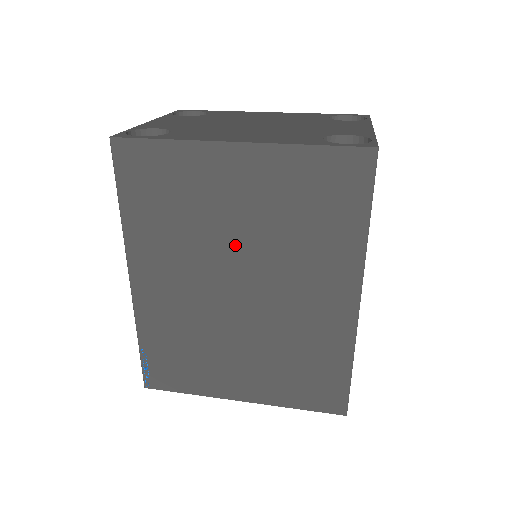
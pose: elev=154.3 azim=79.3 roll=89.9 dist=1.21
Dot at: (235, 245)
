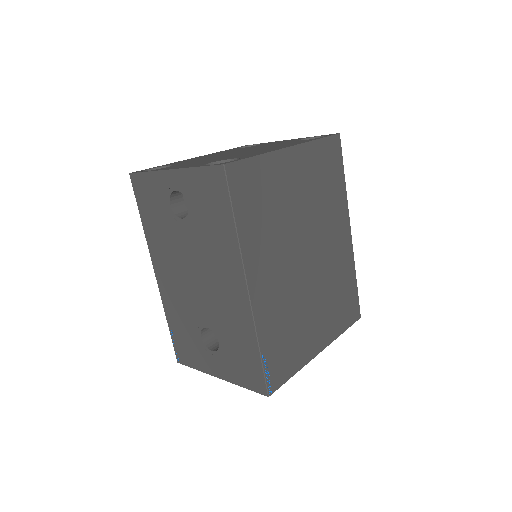
Dot at: (300, 222)
